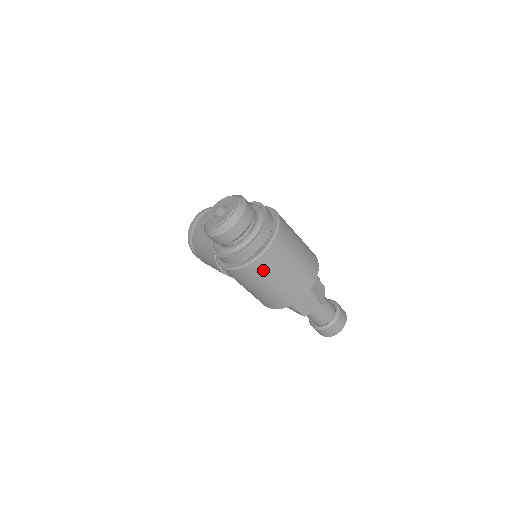
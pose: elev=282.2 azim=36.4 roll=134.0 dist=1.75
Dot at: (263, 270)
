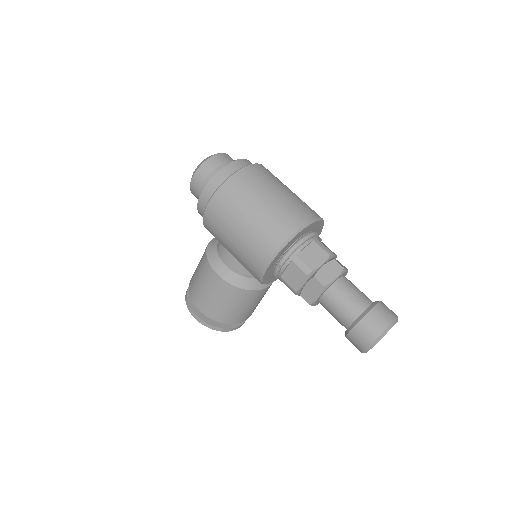
Dot at: (248, 183)
